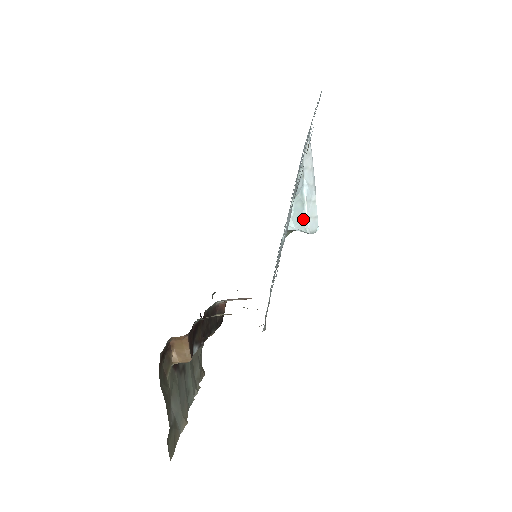
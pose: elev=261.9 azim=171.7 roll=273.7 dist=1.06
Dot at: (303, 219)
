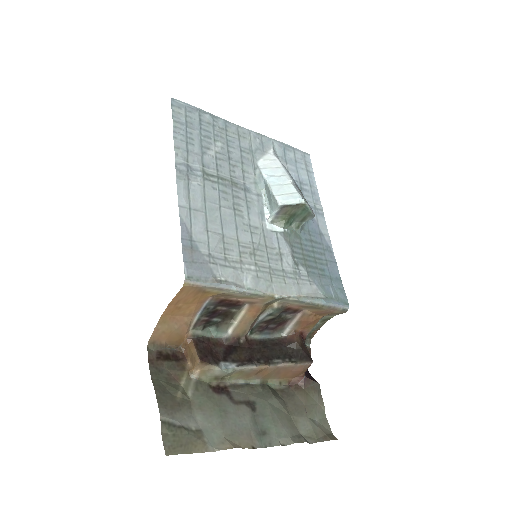
Dot at: (272, 199)
